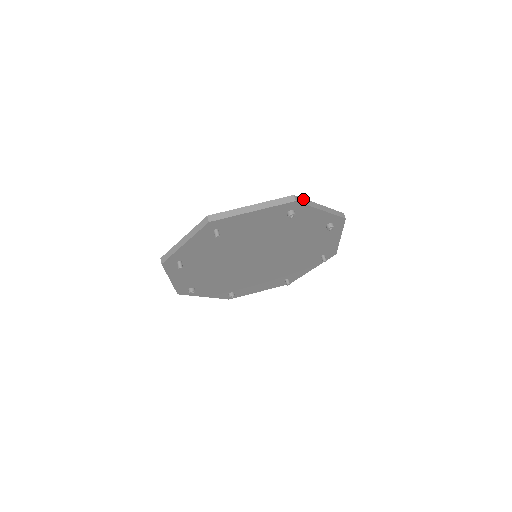
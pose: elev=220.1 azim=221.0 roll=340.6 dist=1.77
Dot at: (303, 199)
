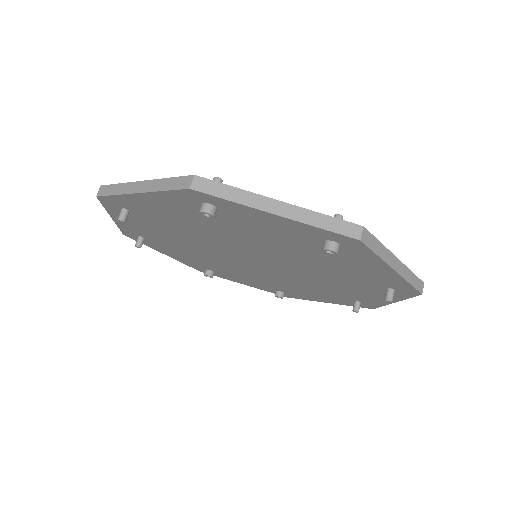
Dot at: (222, 185)
